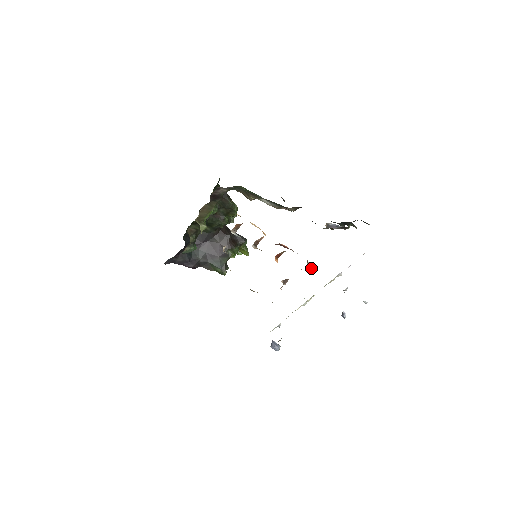
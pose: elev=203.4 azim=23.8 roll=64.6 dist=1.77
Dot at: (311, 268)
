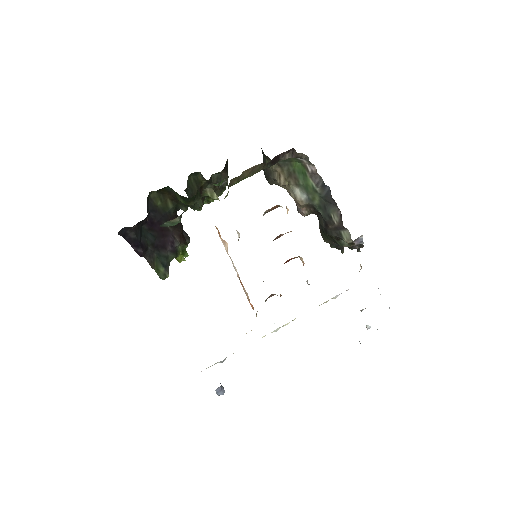
Dot at: occluded
